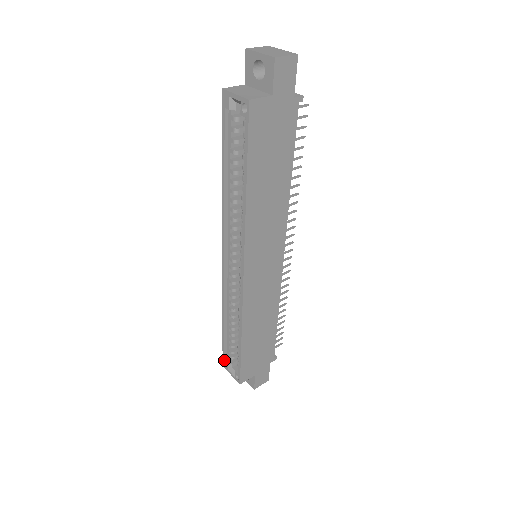
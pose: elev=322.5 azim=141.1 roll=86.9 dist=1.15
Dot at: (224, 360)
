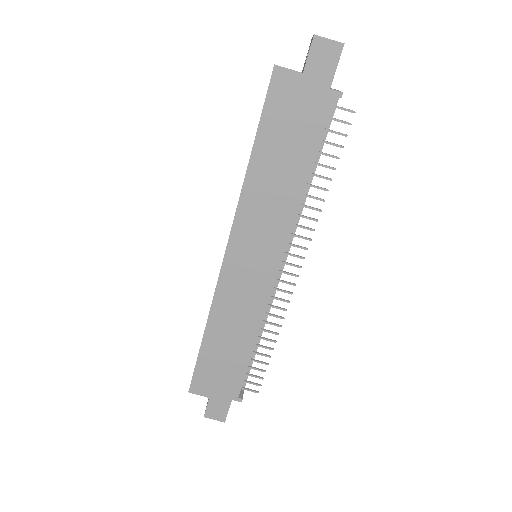
Dot at: occluded
